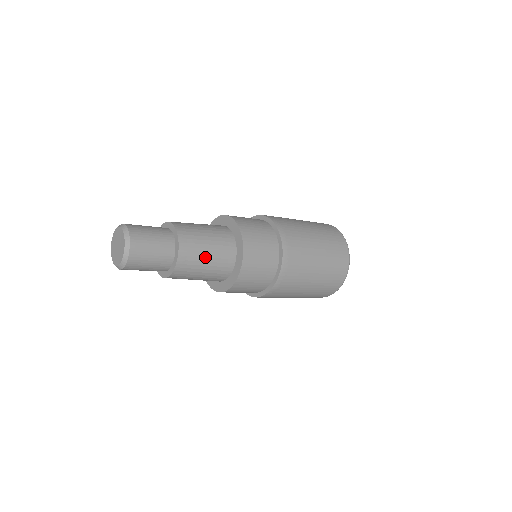
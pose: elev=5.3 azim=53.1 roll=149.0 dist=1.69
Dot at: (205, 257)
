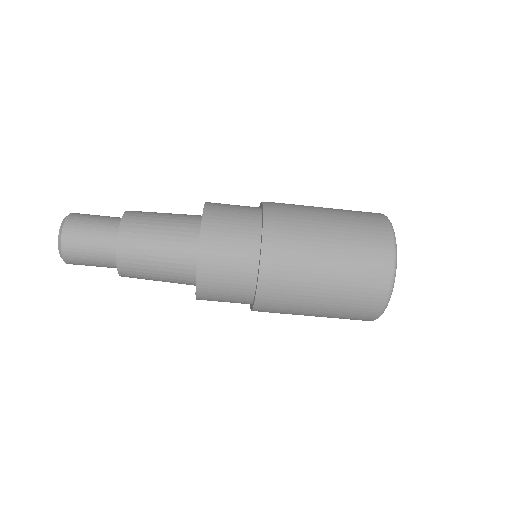
Dot at: (153, 250)
